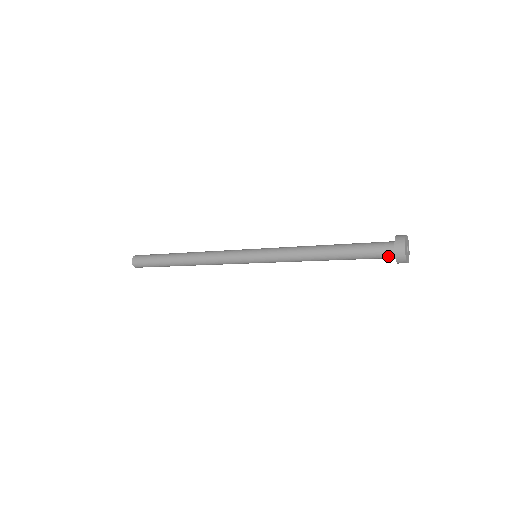
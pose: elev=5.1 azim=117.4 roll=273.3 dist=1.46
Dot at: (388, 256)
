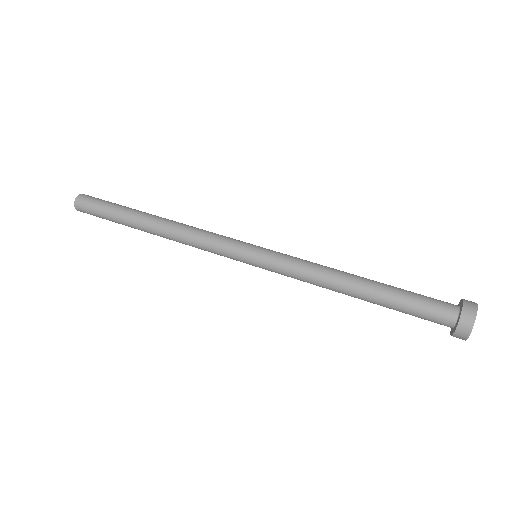
Dot at: occluded
